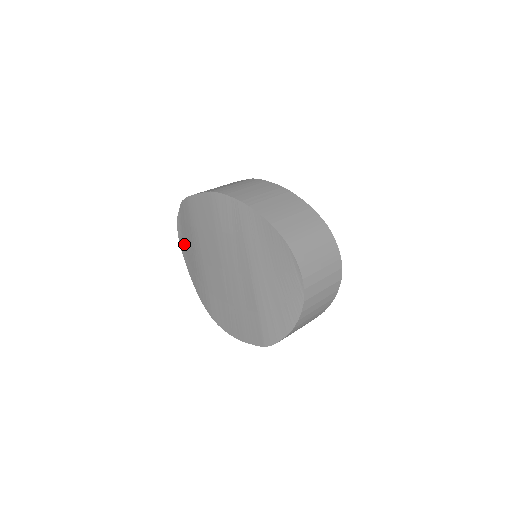
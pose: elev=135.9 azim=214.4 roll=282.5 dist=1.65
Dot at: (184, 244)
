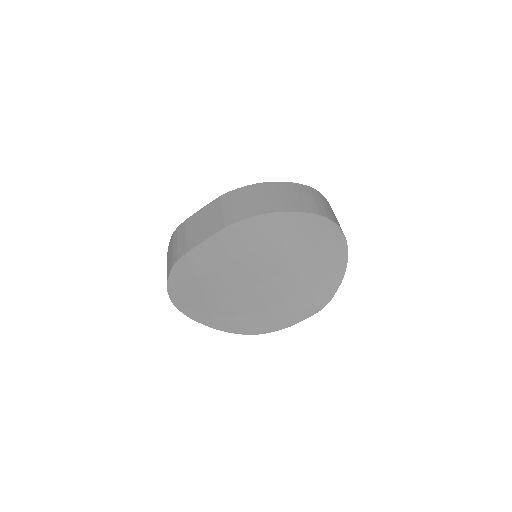
Dot at: (184, 301)
